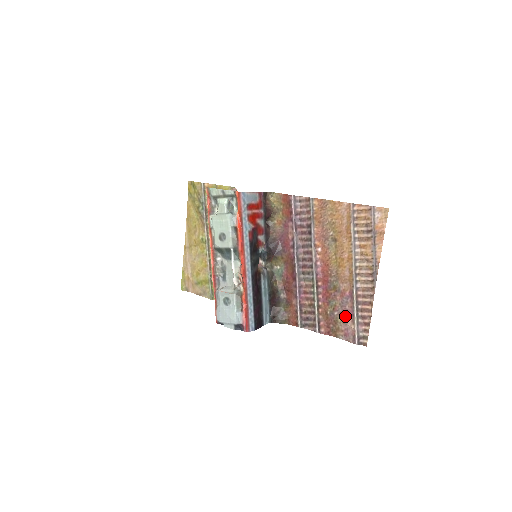
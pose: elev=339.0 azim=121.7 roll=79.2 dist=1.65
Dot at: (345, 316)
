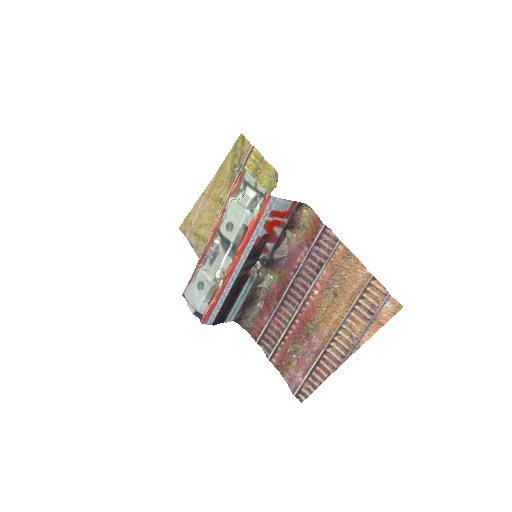
Dot at: (300, 365)
